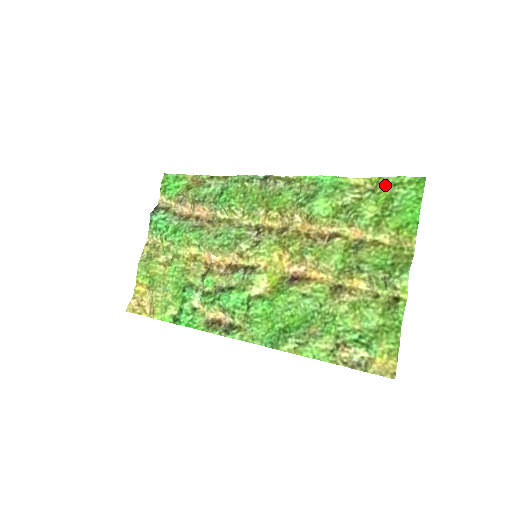
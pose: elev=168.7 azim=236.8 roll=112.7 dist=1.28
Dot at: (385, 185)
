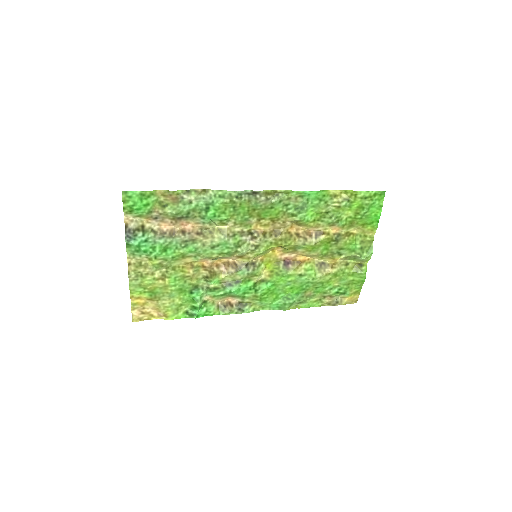
Dot at: (358, 197)
